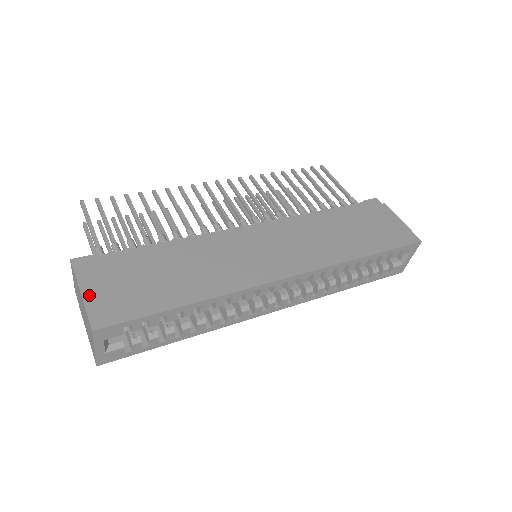
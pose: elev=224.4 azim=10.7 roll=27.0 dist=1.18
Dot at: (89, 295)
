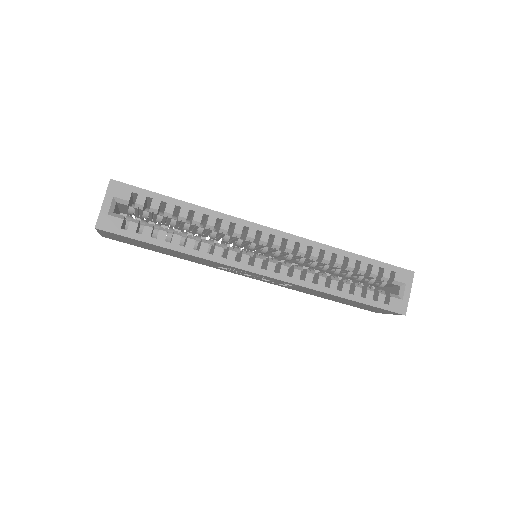
Dot at: occluded
